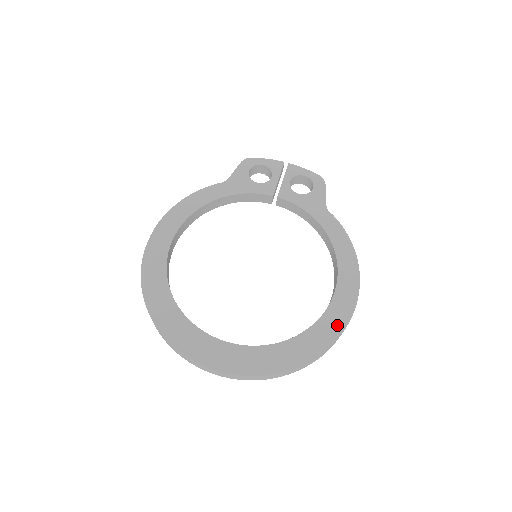
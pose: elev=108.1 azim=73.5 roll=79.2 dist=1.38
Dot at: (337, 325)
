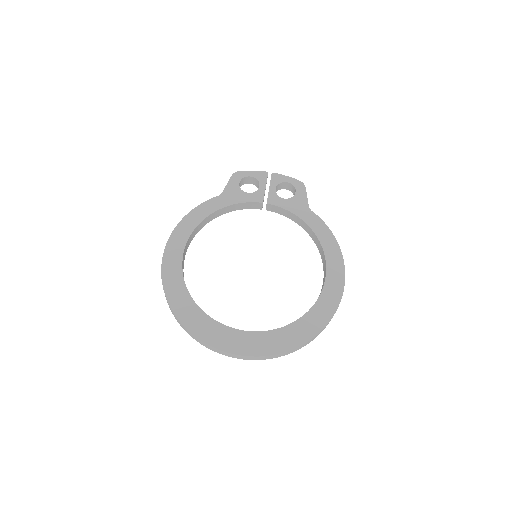
Dot at: (331, 305)
